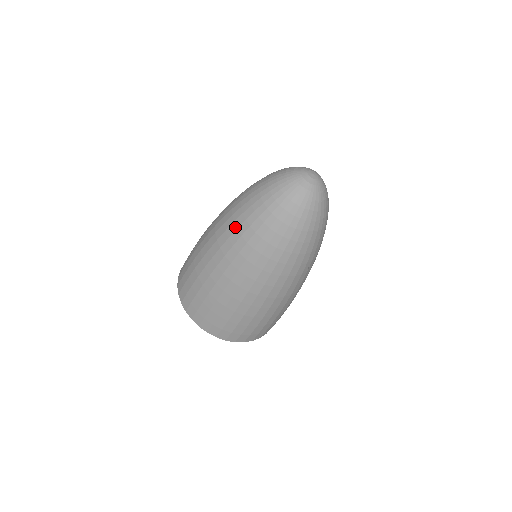
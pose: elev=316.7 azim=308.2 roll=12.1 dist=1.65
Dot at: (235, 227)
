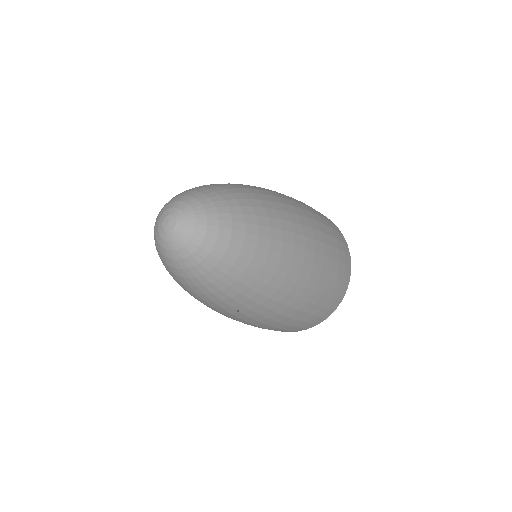
Dot at: occluded
